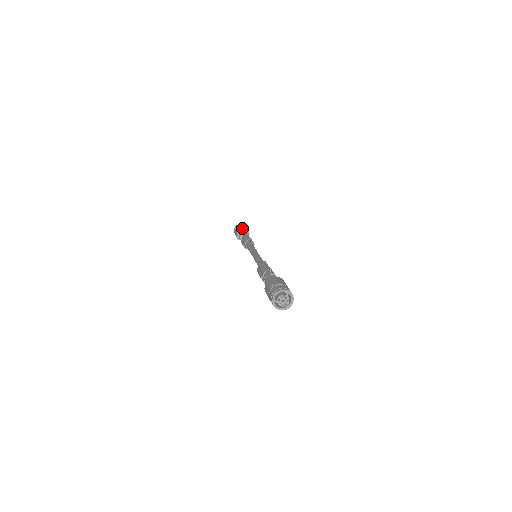
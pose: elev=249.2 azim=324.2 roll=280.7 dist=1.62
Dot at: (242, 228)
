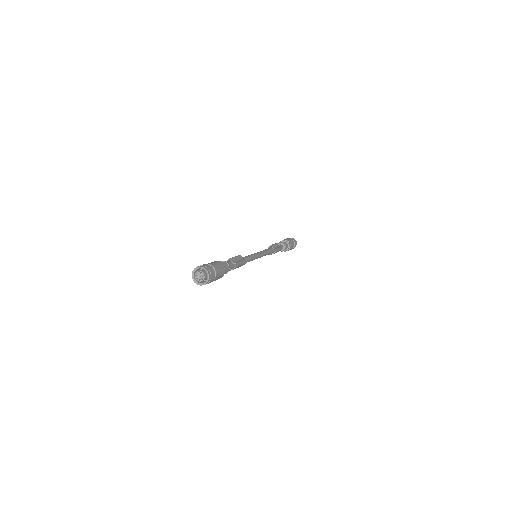
Dot at: (282, 240)
